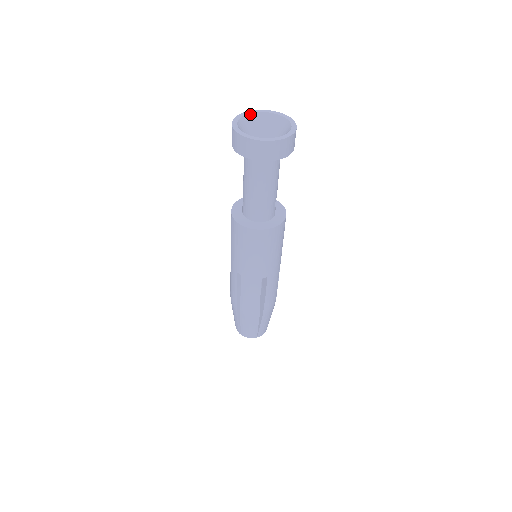
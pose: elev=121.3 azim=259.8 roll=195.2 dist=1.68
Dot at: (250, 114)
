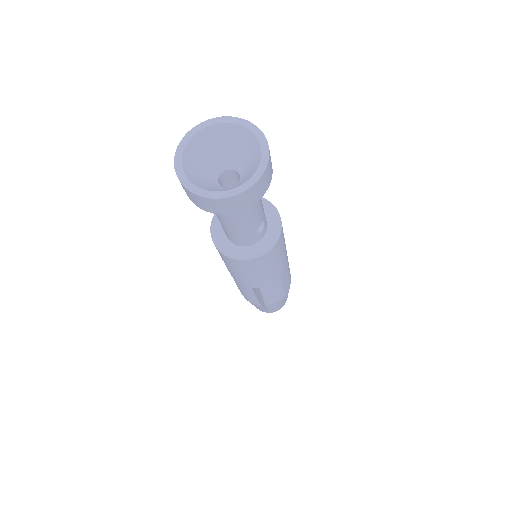
Dot at: (216, 124)
